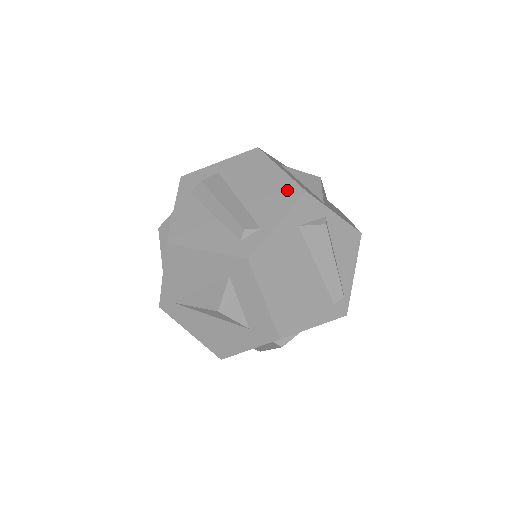
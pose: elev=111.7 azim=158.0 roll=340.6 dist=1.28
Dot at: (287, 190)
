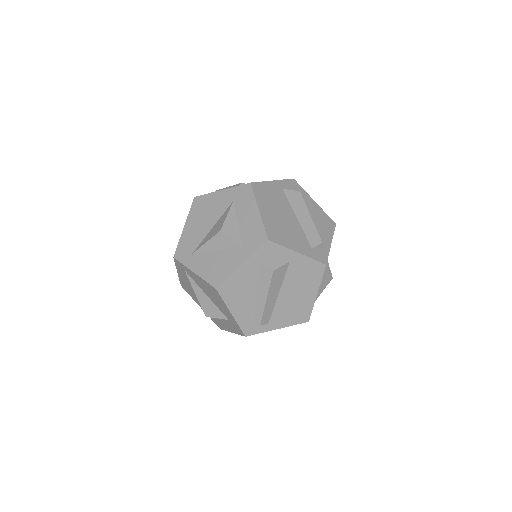
Dot at: (303, 313)
